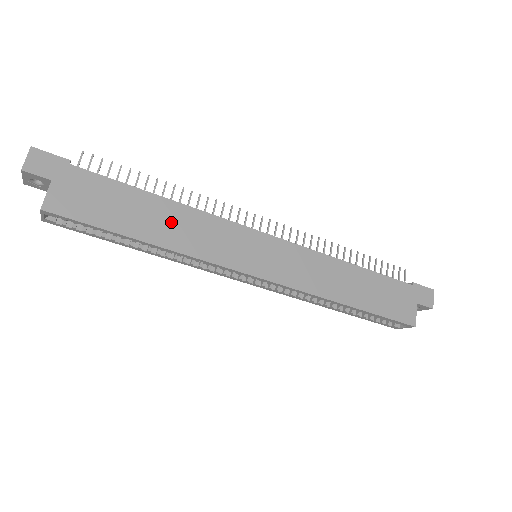
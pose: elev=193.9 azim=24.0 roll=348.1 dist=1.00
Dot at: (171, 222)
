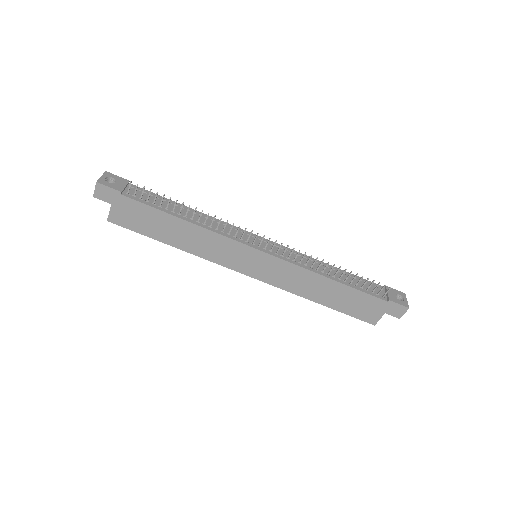
Dot at: (189, 236)
